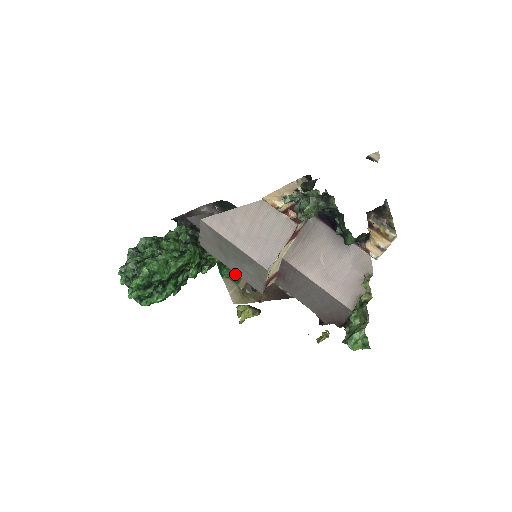
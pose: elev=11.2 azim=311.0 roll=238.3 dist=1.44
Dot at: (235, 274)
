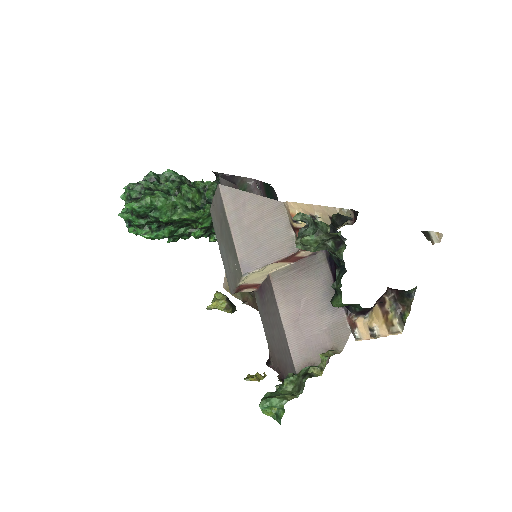
Dot at: occluded
